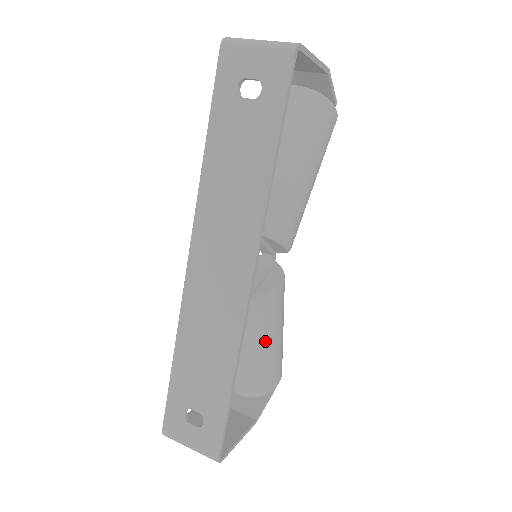
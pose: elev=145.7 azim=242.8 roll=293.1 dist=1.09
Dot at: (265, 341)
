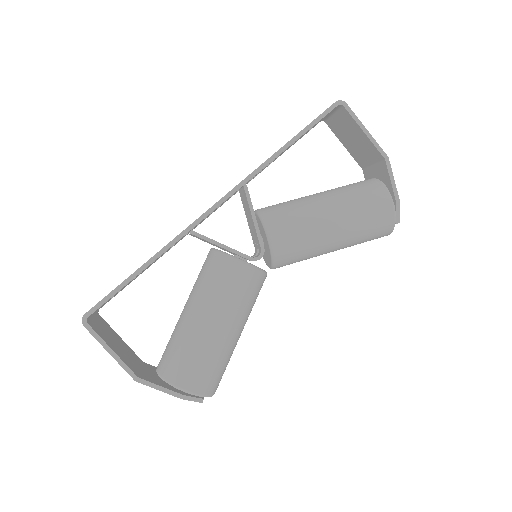
Dot at: (201, 306)
